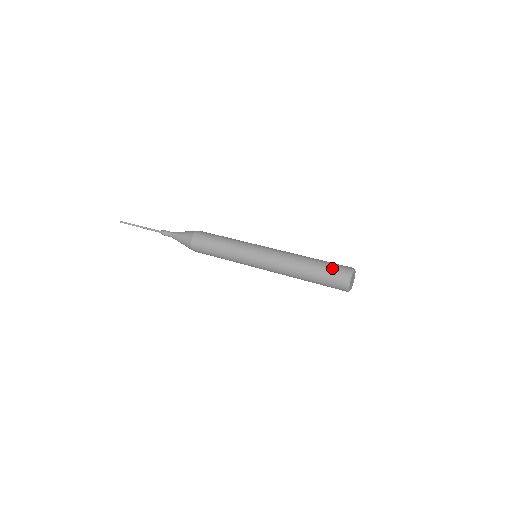
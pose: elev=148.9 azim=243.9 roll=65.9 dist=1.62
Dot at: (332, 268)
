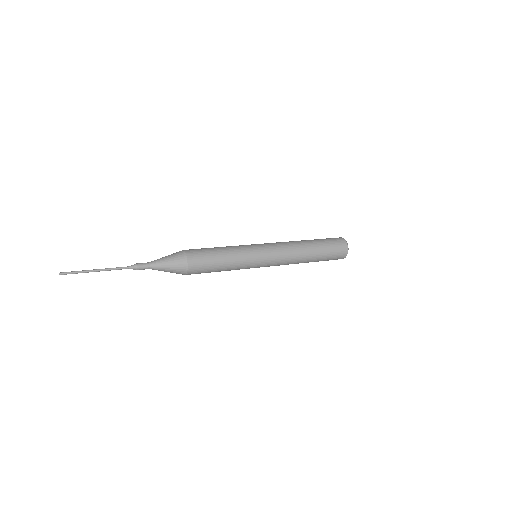
Dot at: (327, 238)
